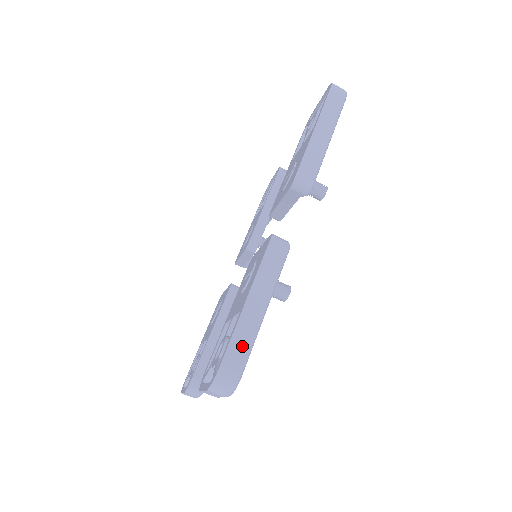
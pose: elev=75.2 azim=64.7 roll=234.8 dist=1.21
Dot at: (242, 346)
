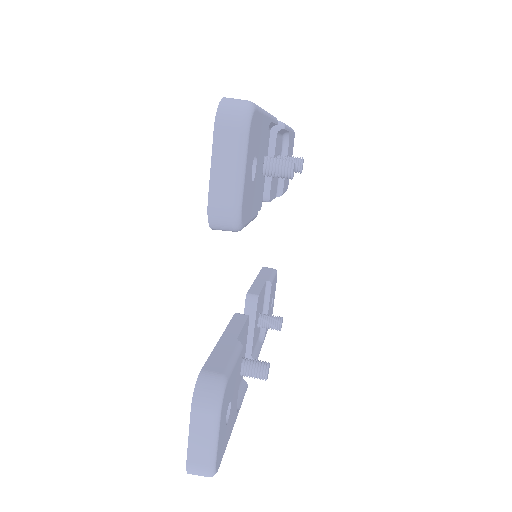
Dot at: occluded
